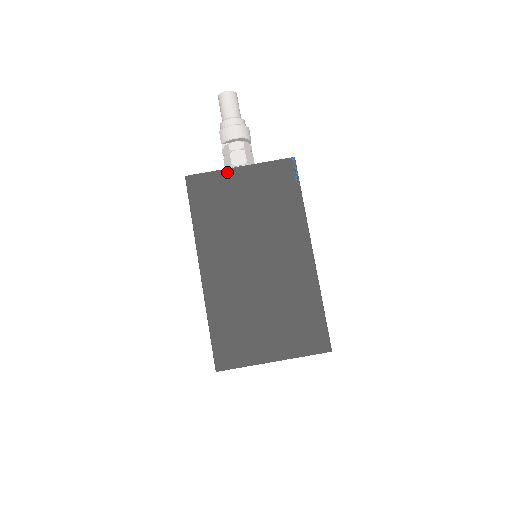
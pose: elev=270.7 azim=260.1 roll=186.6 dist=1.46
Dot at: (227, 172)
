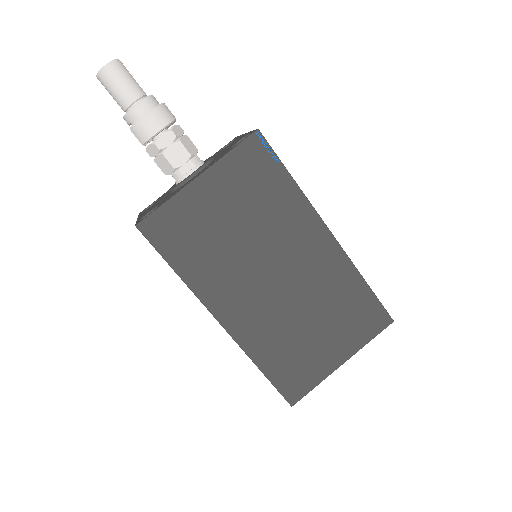
Dot at: (185, 193)
